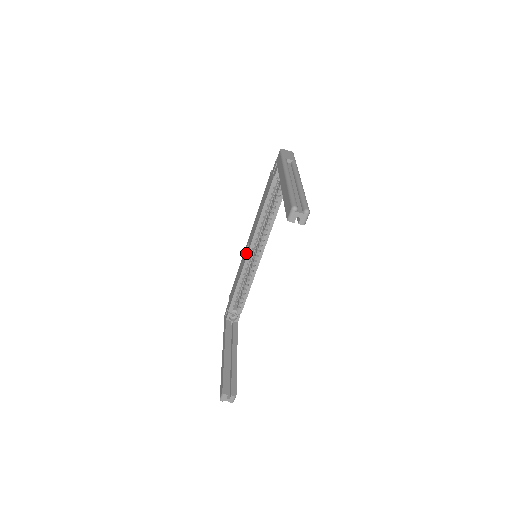
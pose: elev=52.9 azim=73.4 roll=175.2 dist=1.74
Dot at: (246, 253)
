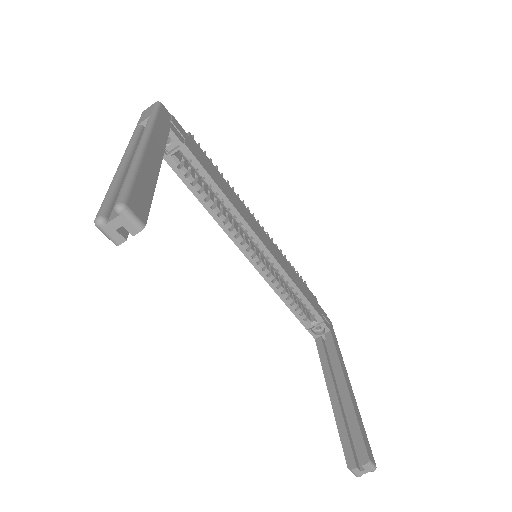
Dot at: occluded
